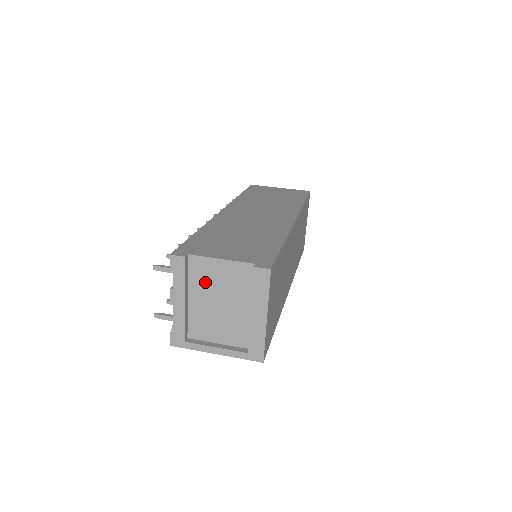
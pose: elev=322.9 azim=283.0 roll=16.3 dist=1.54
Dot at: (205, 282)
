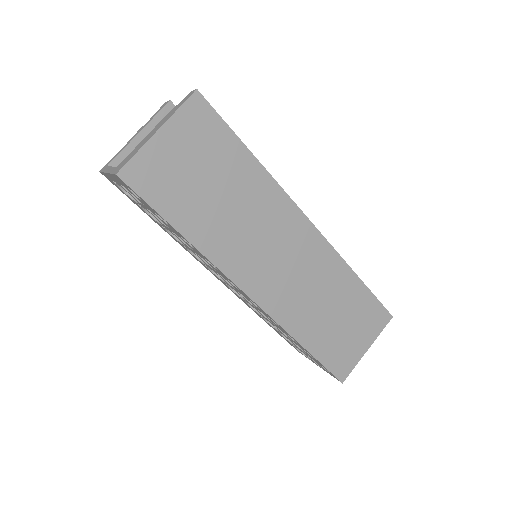
Dot at: occluded
